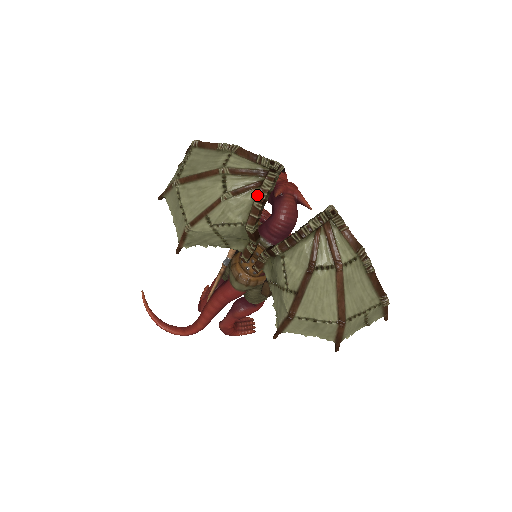
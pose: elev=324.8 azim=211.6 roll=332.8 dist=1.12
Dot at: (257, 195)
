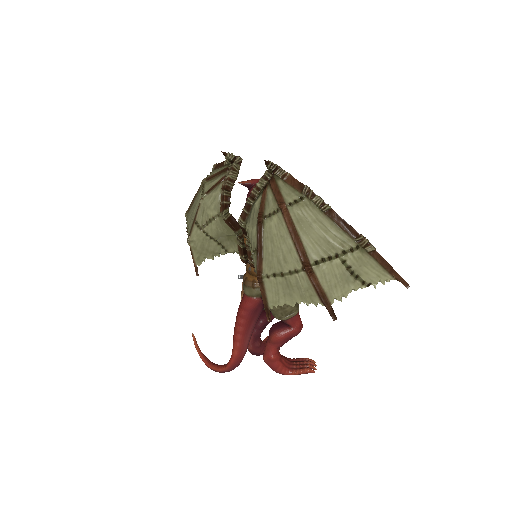
Dot at: (222, 185)
